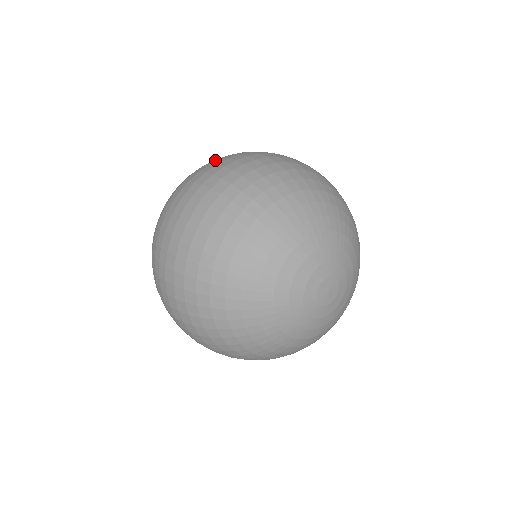
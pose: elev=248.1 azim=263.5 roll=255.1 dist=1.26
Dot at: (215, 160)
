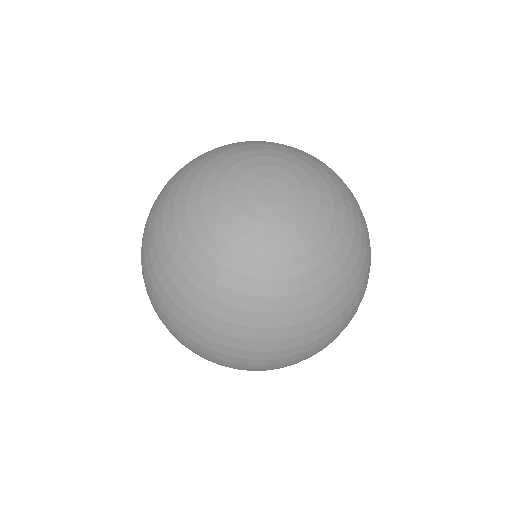
Dot at: occluded
